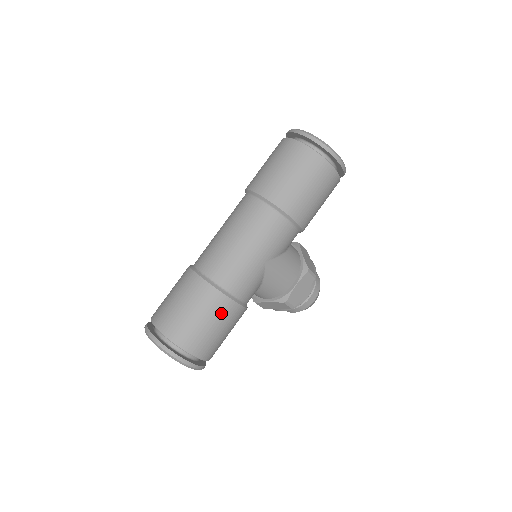
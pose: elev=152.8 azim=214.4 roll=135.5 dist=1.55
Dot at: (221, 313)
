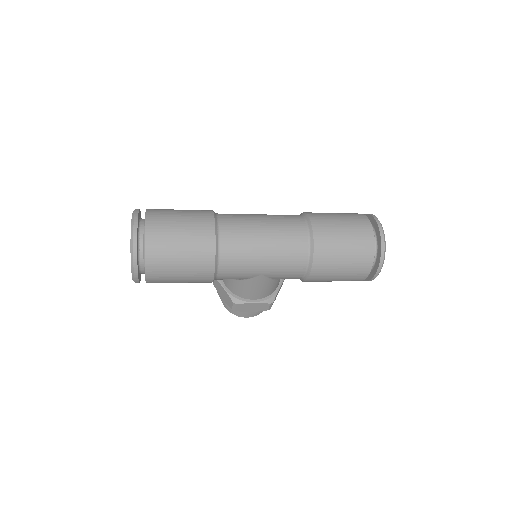
Dot at: (197, 271)
